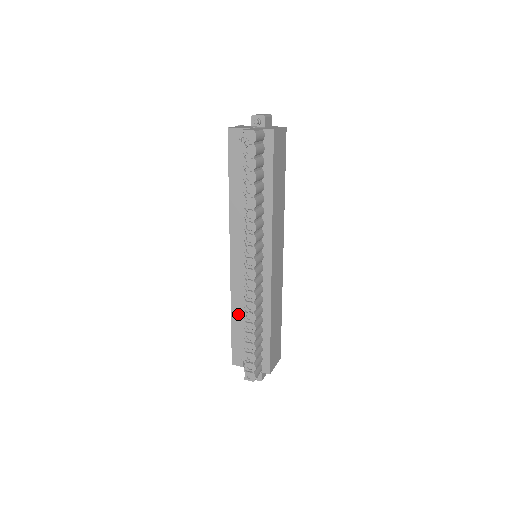
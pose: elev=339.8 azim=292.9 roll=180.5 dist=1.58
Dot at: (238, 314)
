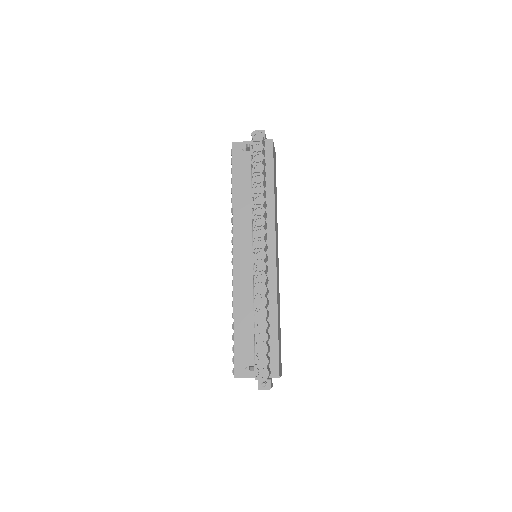
Dot at: (241, 314)
